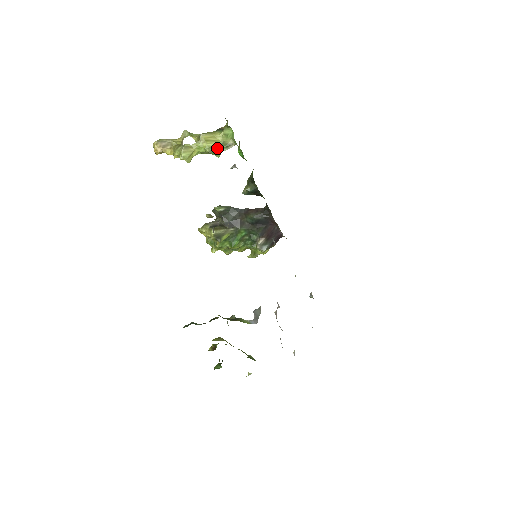
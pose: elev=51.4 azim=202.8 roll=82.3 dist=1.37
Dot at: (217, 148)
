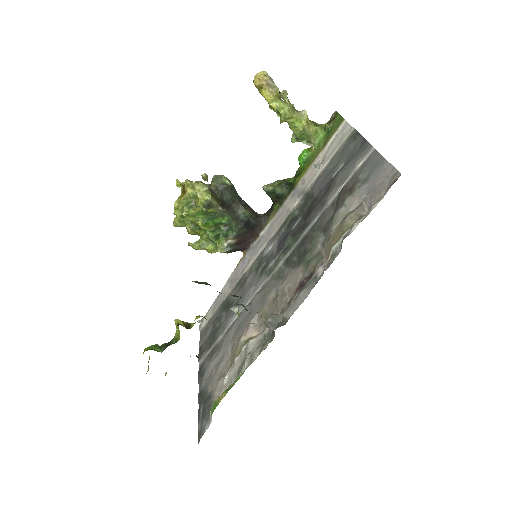
Dot at: (304, 135)
